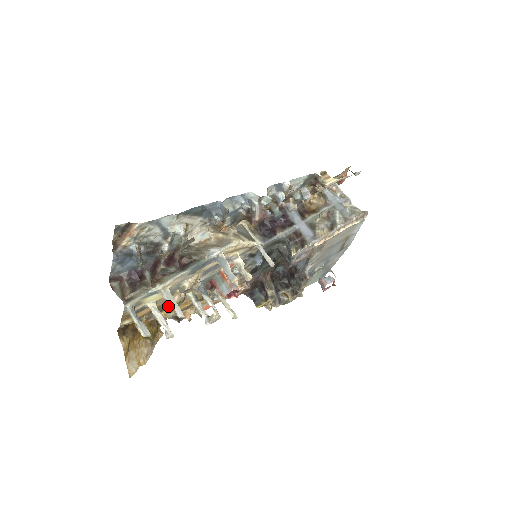
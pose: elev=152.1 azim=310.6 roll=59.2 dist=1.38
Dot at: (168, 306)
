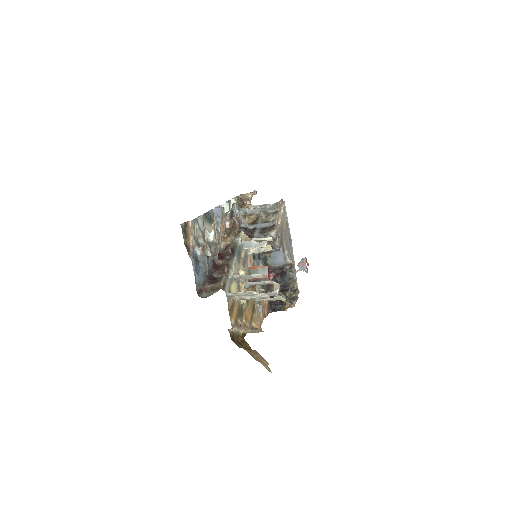
Dot at: (244, 301)
